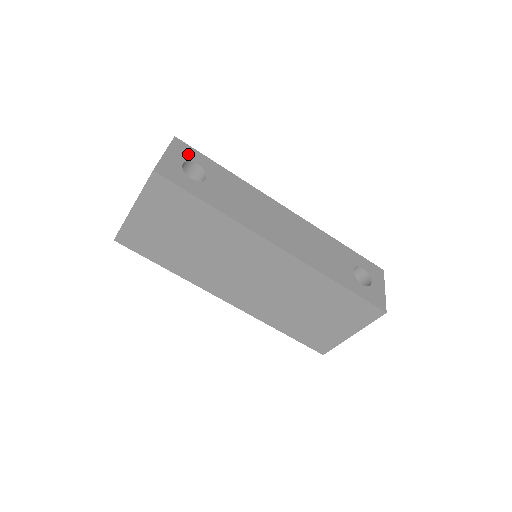
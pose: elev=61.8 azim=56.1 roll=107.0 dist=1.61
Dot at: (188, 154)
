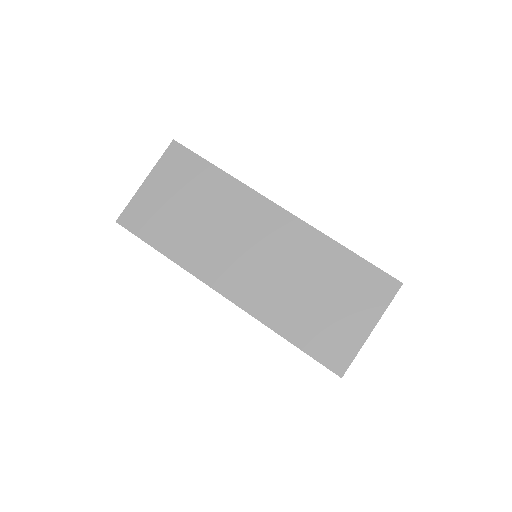
Dot at: occluded
